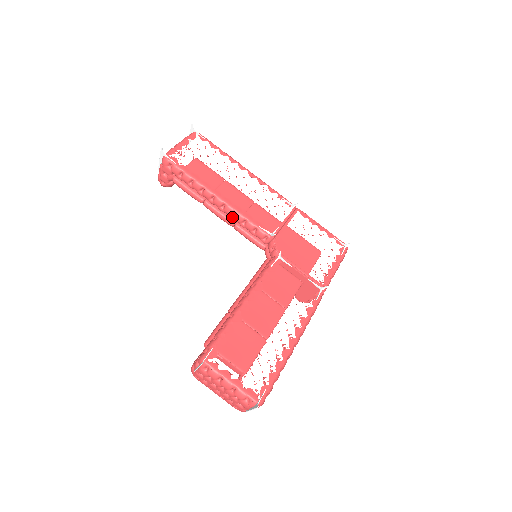
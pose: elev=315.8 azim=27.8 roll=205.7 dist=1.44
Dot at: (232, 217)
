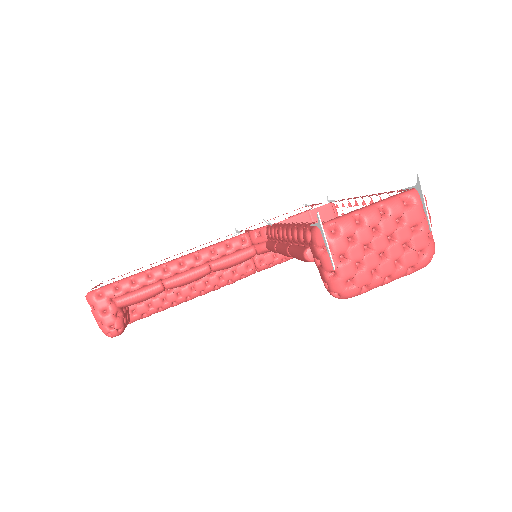
Dot at: (199, 262)
